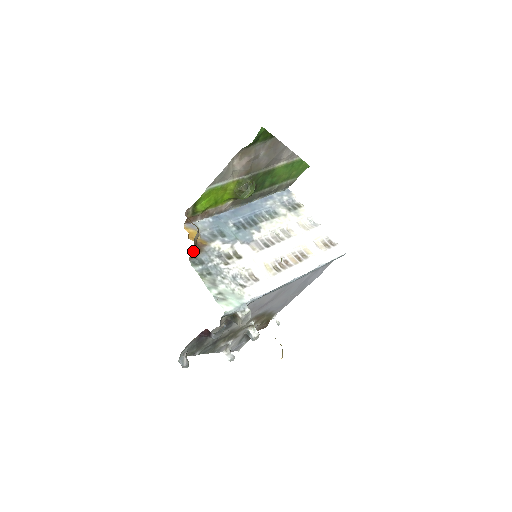
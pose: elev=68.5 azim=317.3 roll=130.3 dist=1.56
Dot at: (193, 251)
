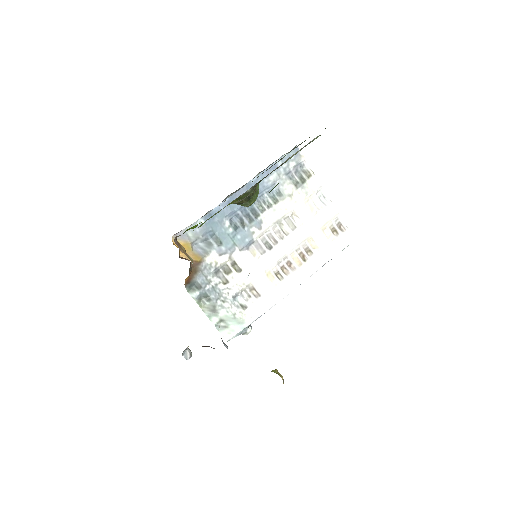
Dot at: (188, 276)
